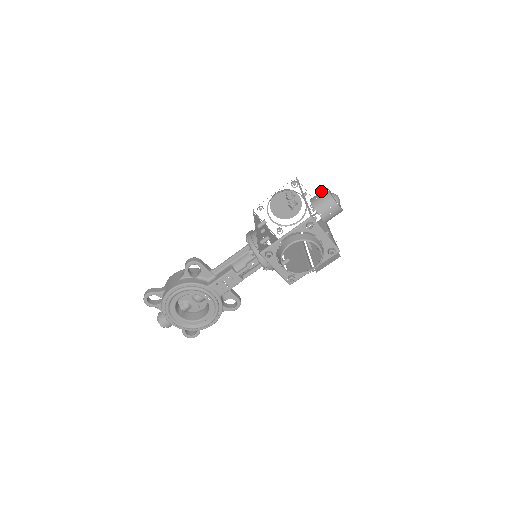
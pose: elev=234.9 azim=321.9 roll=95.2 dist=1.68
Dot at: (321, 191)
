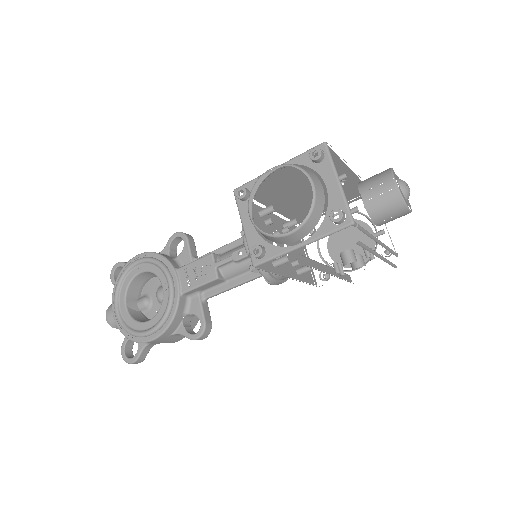
Dot at: occluded
